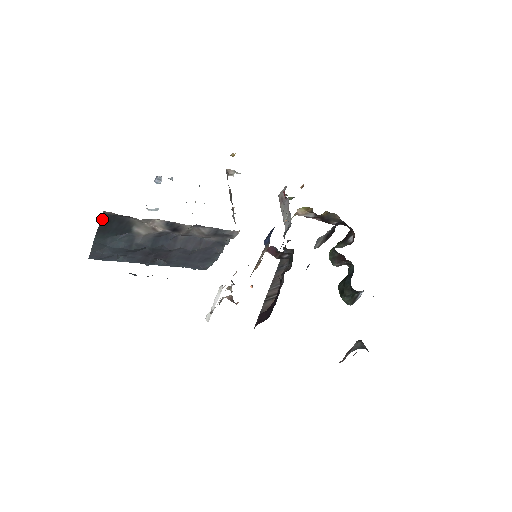
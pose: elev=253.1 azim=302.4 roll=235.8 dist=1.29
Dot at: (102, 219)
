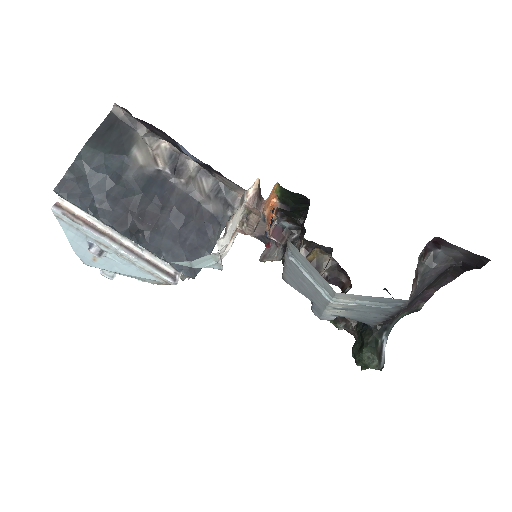
Dot at: (105, 120)
